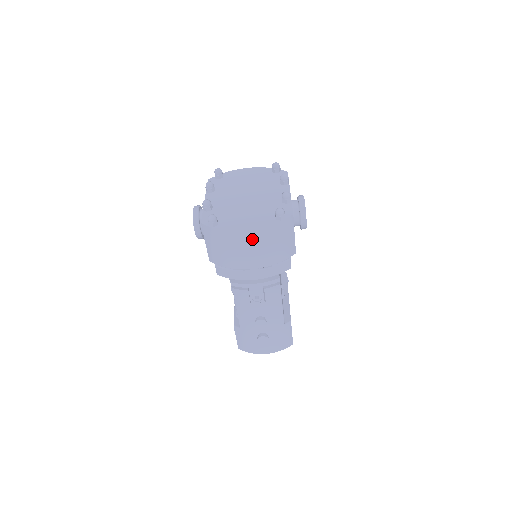
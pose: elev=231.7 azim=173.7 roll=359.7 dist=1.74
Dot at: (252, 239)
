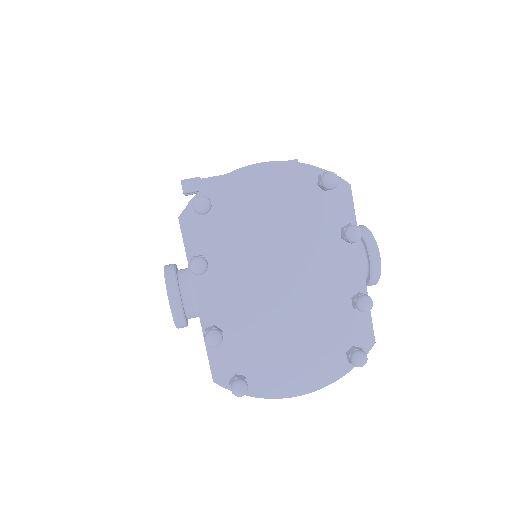
Dot at: occluded
